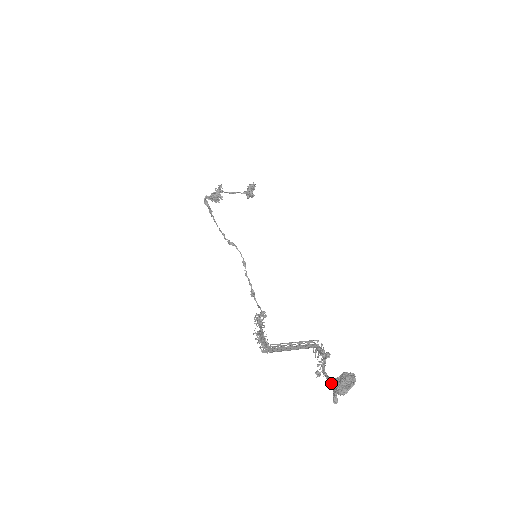
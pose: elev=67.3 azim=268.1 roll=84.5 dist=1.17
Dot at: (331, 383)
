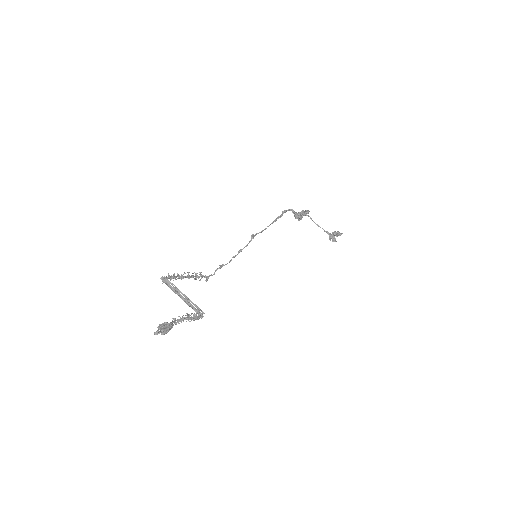
Dot at: occluded
